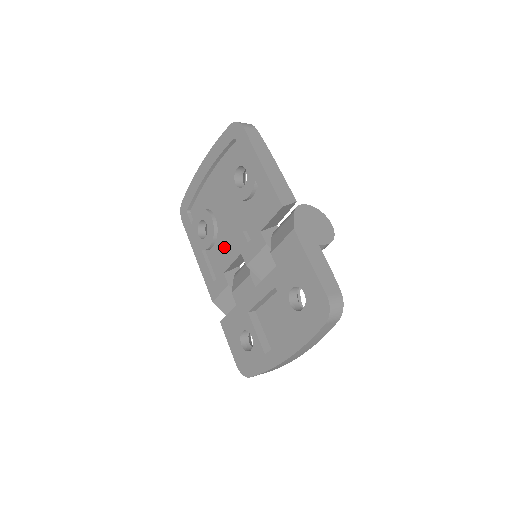
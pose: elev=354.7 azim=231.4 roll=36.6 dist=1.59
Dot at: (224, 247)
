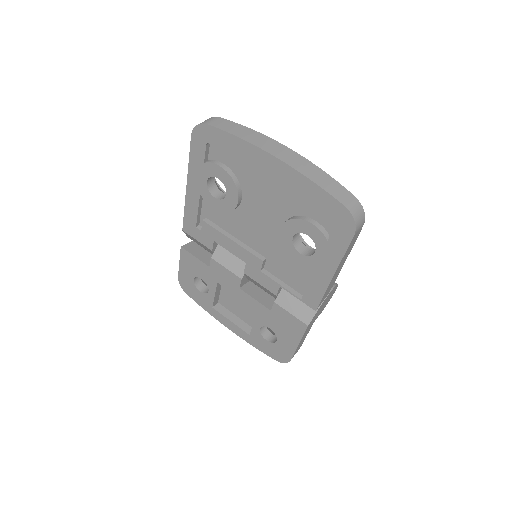
Dot at: (230, 227)
